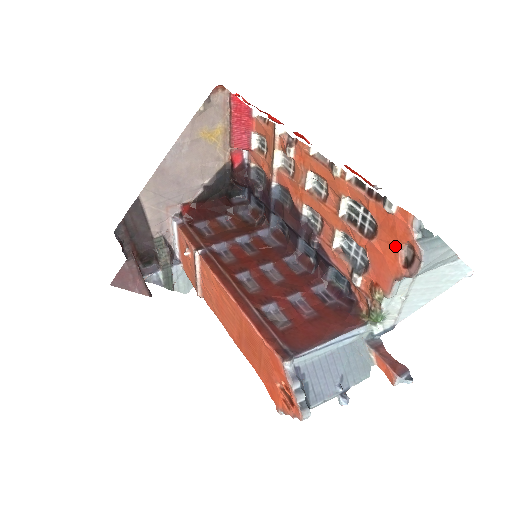
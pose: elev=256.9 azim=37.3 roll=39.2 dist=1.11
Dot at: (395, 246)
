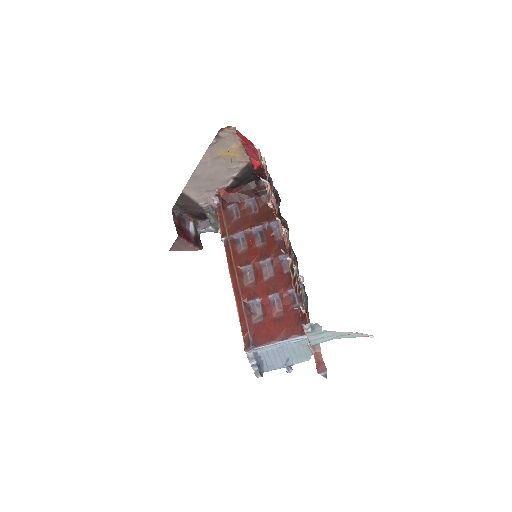
Dot at: occluded
